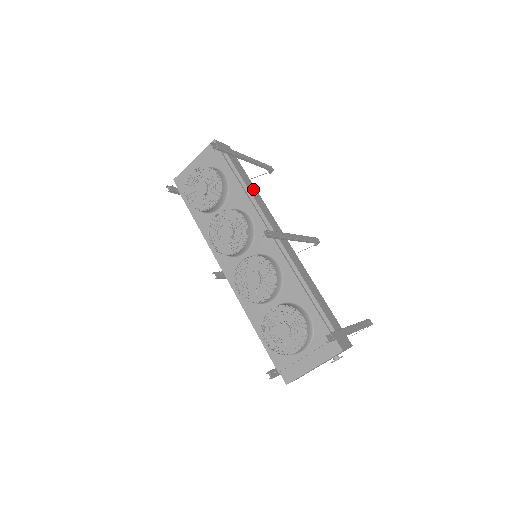
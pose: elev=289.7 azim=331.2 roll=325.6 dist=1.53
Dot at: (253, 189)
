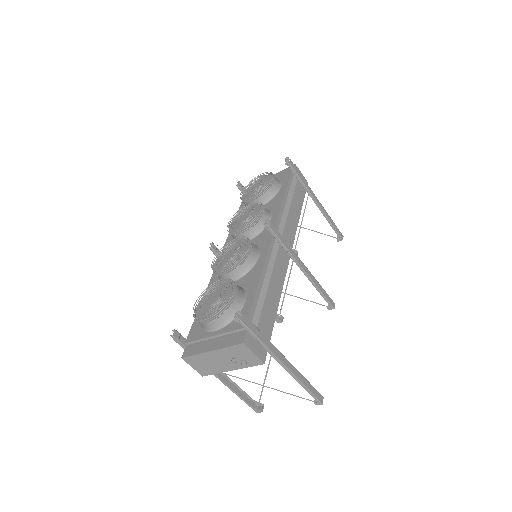
Dot at: (297, 211)
